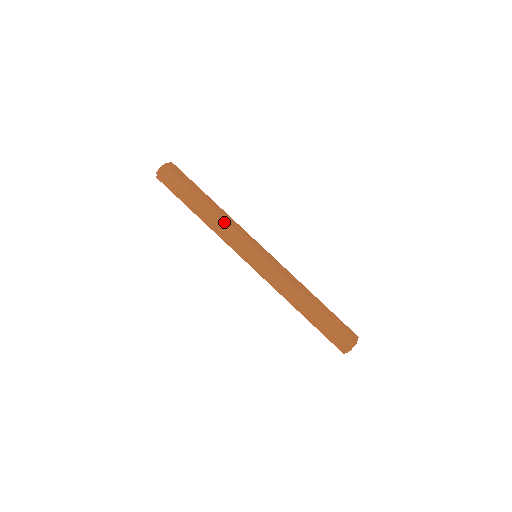
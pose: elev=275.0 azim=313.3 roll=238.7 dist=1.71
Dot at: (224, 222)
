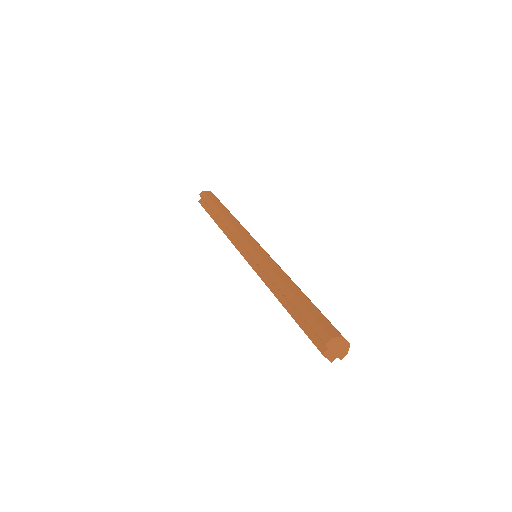
Dot at: (237, 223)
